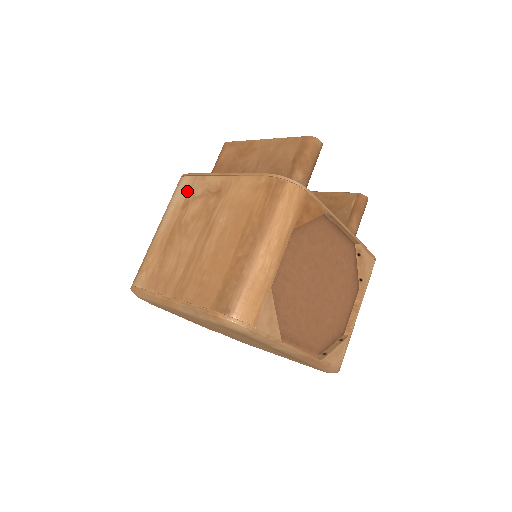
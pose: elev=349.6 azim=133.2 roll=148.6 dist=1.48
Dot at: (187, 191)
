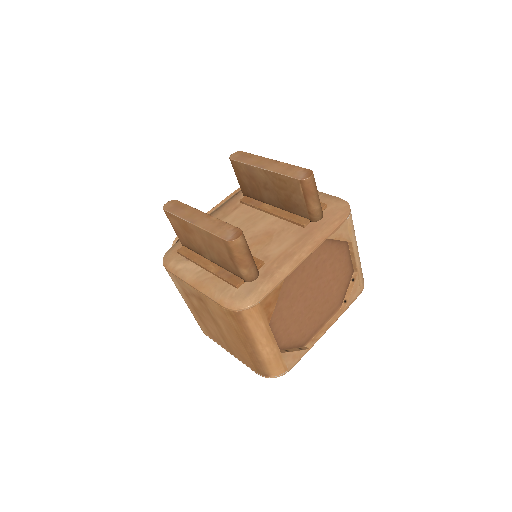
Dot at: (179, 285)
